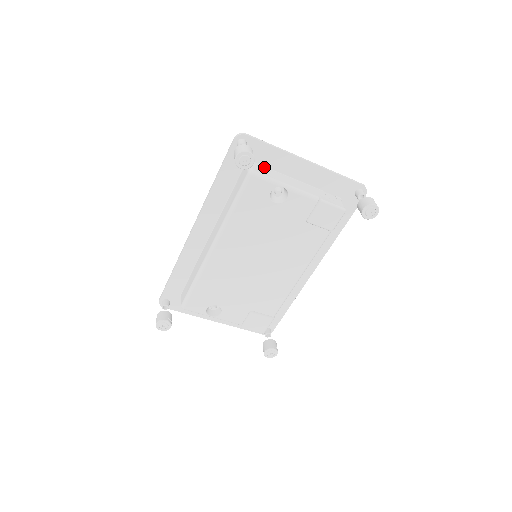
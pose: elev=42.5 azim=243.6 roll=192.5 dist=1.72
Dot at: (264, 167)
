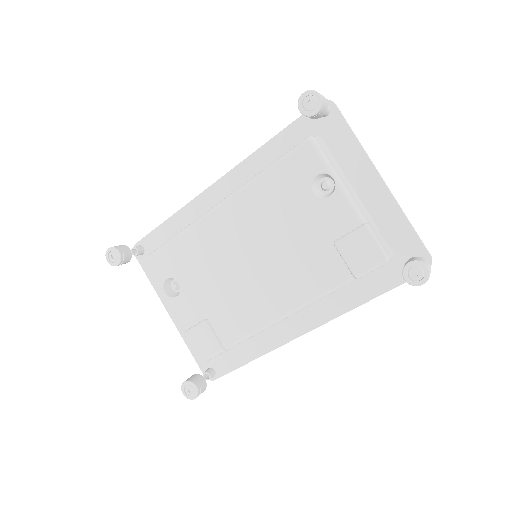
Dot at: (330, 153)
